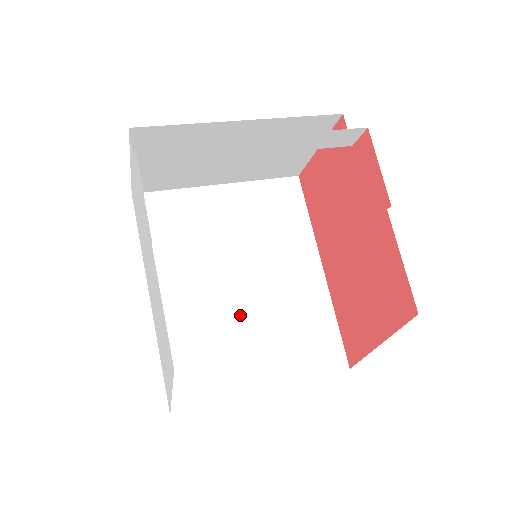
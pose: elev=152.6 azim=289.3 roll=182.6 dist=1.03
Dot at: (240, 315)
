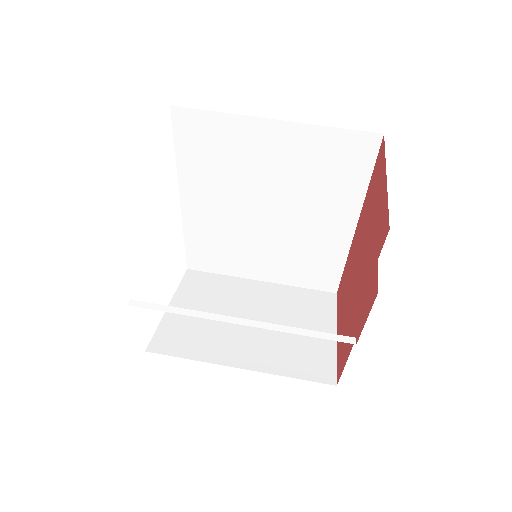
Dot at: (257, 235)
